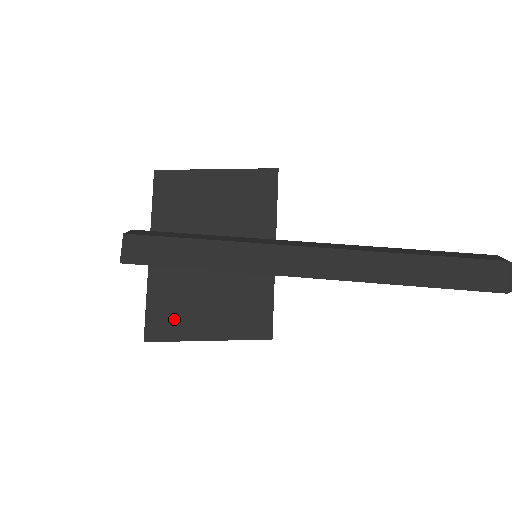
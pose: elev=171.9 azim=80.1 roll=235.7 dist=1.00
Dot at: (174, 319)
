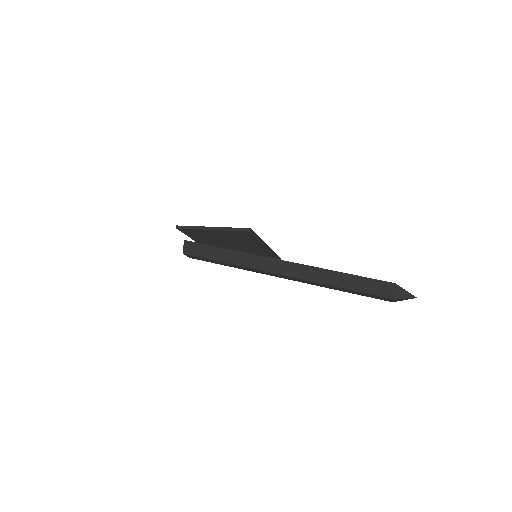
Dot at: occluded
